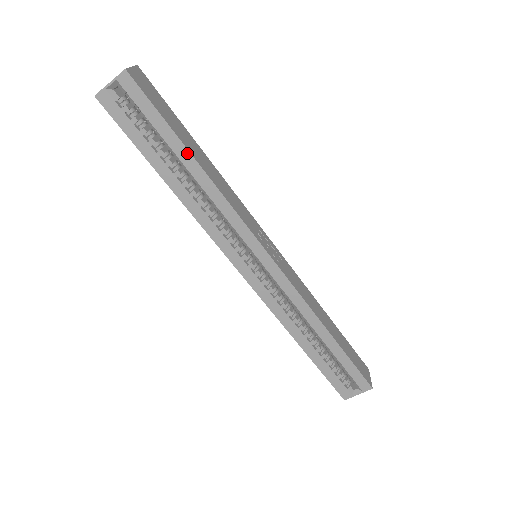
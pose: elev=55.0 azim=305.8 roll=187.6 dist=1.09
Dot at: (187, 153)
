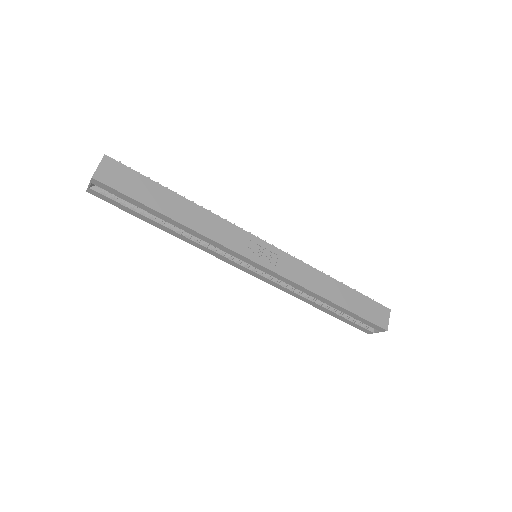
Dot at: (163, 216)
